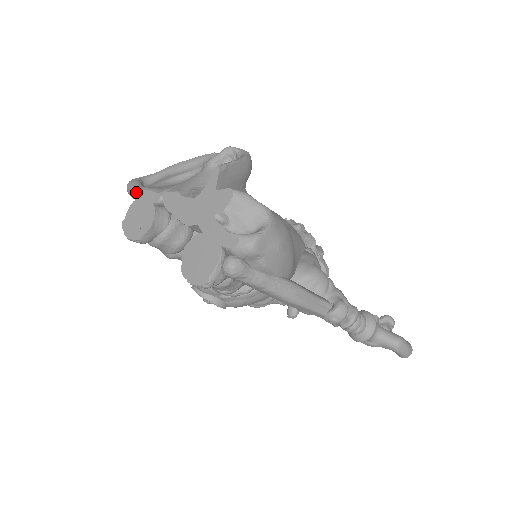
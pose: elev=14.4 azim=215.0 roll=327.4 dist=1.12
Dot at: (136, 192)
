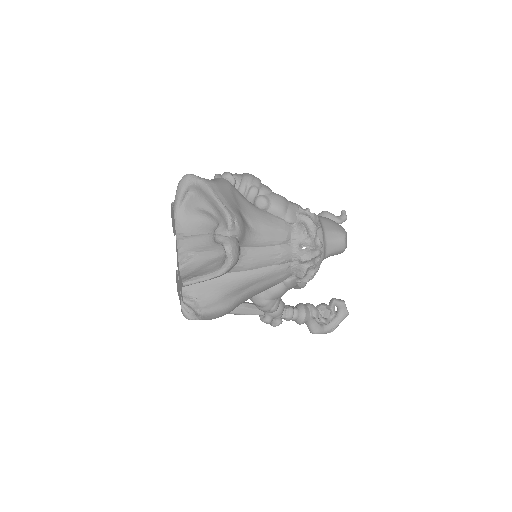
Dot at: (173, 208)
